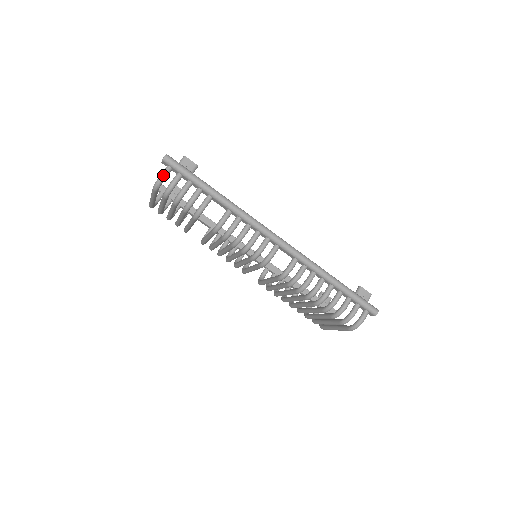
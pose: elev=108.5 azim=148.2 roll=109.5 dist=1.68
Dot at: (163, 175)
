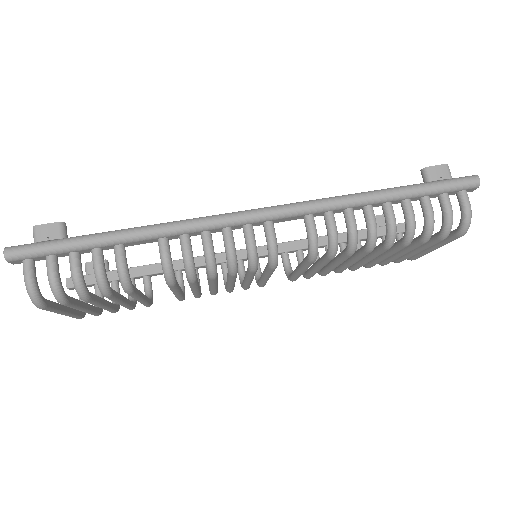
Dot at: (27, 280)
